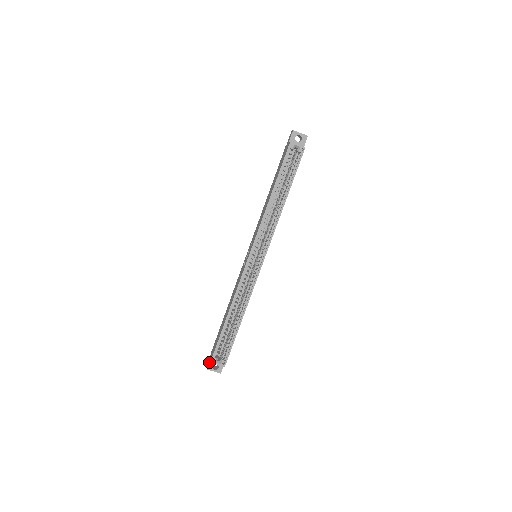
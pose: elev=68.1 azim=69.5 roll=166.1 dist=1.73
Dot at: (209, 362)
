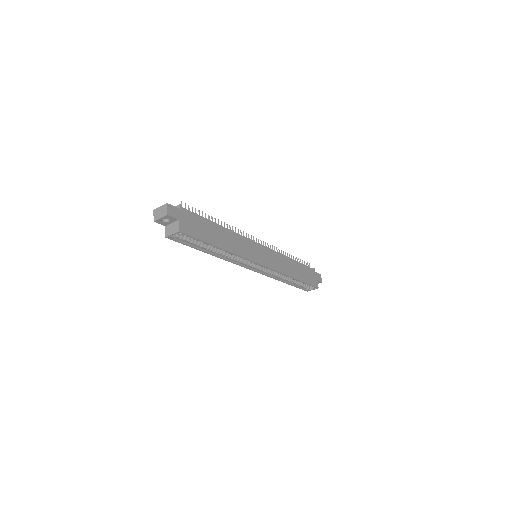
Dot at: occluded
